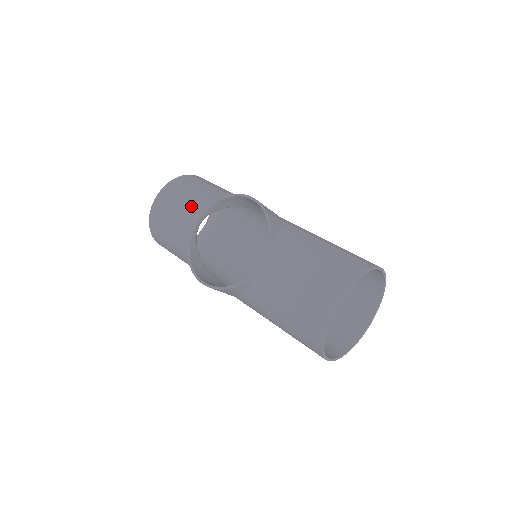
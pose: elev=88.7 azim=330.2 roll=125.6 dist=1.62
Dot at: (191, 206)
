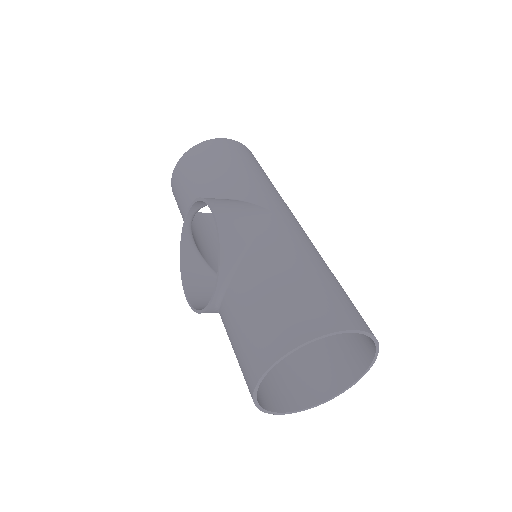
Dot at: (188, 195)
